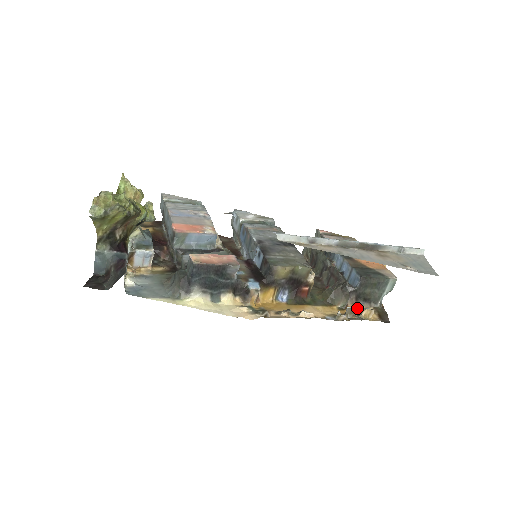
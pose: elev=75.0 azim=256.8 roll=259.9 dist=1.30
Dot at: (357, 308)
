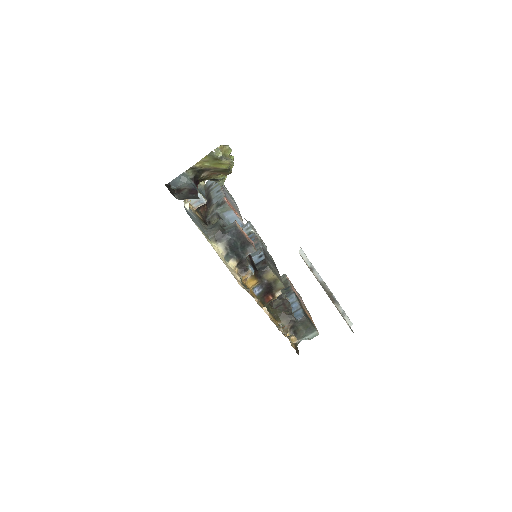
Dot at: (287, 333)
